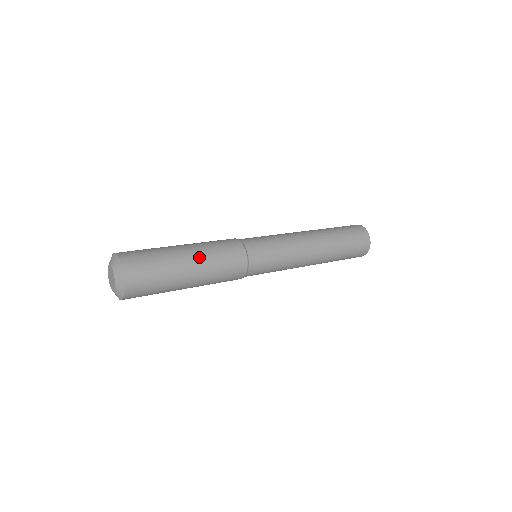
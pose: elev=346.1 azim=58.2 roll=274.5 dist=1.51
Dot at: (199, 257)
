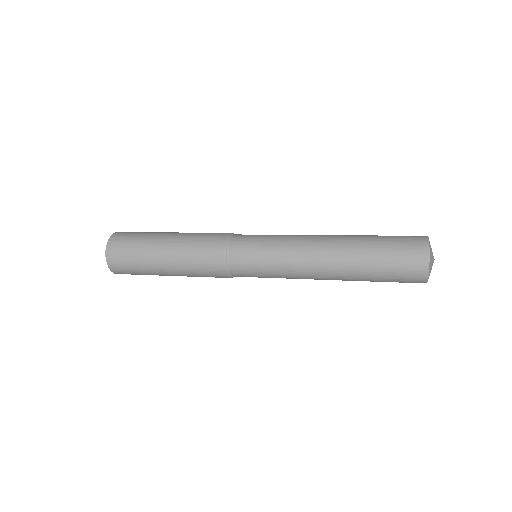
Dot at: (175, 243)
